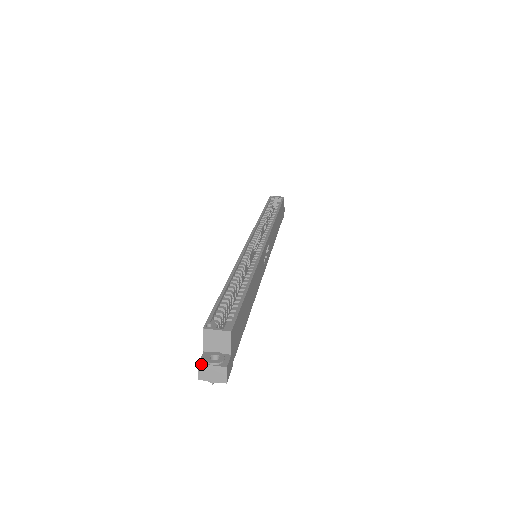
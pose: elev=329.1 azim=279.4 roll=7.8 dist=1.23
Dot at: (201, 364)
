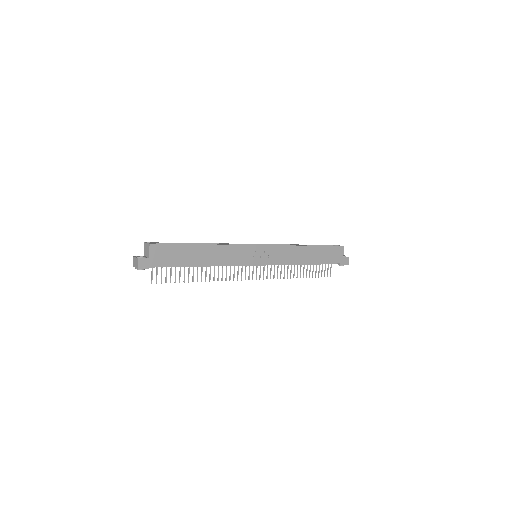
Dot at: (134, 257)
